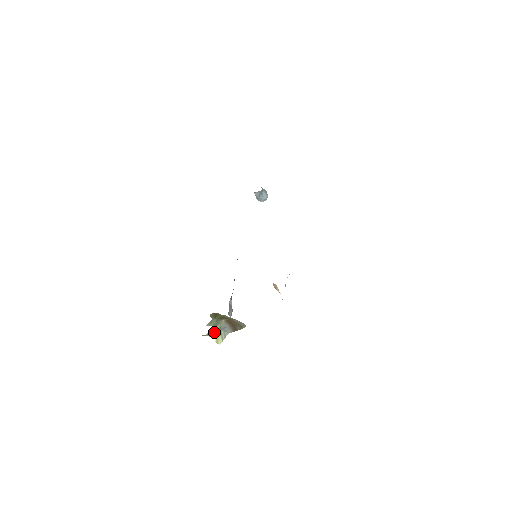
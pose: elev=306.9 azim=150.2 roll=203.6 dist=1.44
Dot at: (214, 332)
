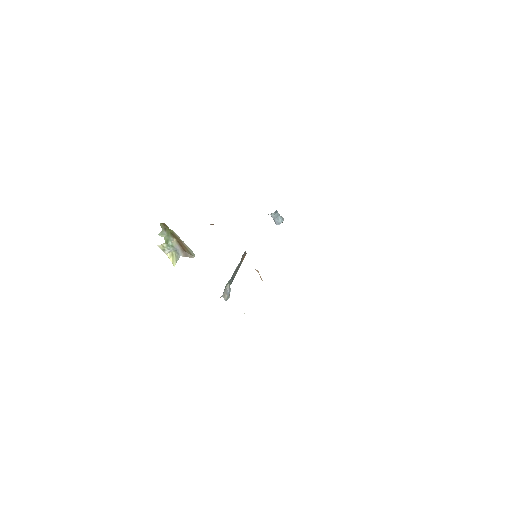
Dot at: (171, 253)
